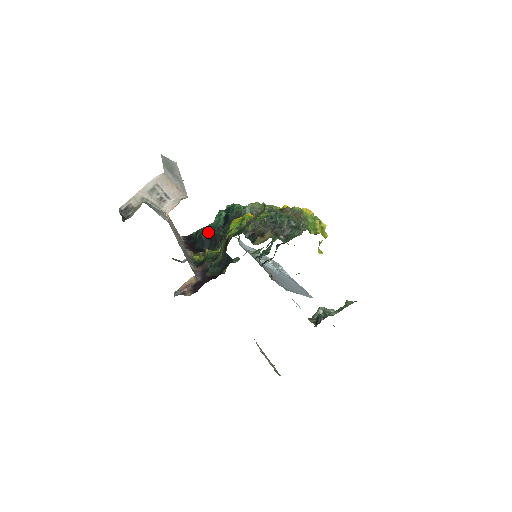
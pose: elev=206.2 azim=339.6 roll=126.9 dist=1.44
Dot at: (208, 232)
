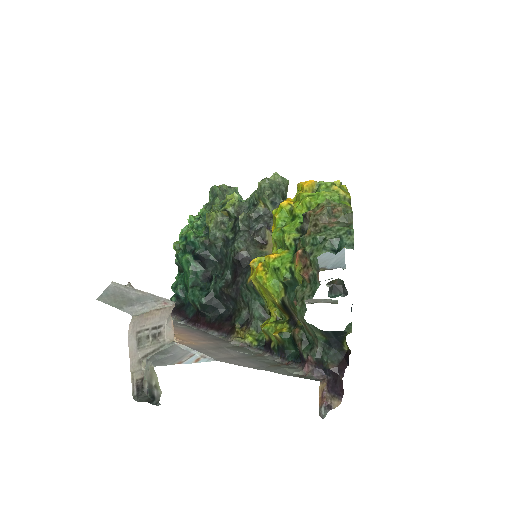
Dot at: (202, 292)
